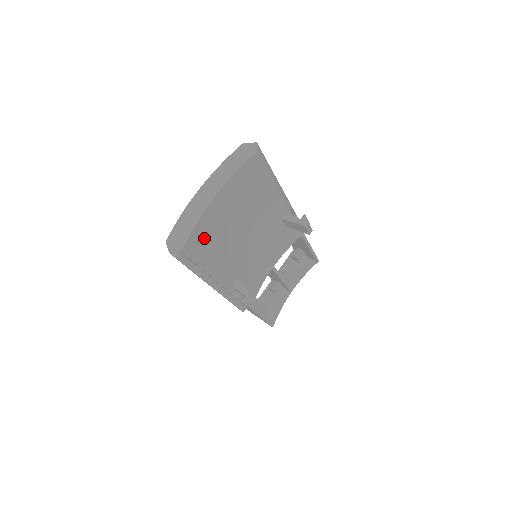
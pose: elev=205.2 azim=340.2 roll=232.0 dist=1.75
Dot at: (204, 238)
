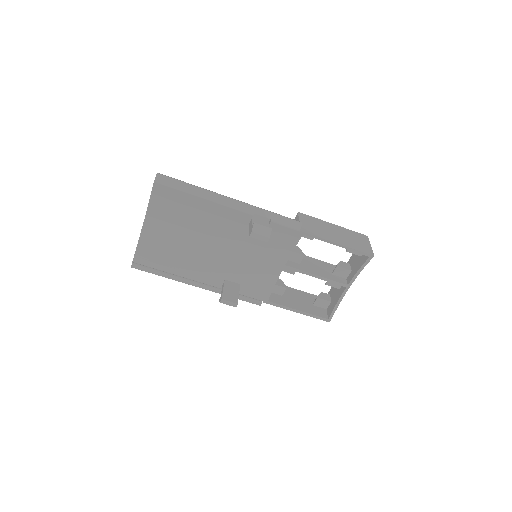
Dot at: (154, 252)
